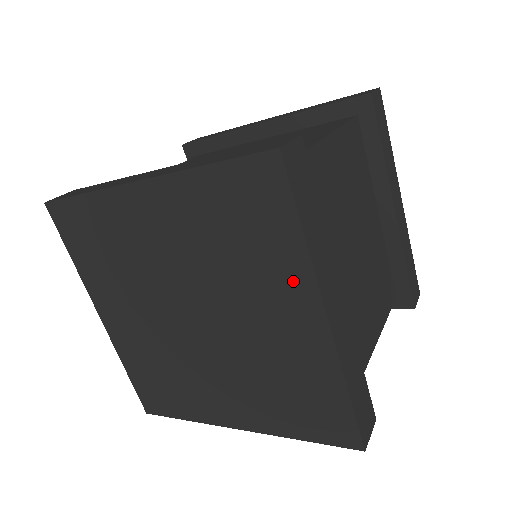
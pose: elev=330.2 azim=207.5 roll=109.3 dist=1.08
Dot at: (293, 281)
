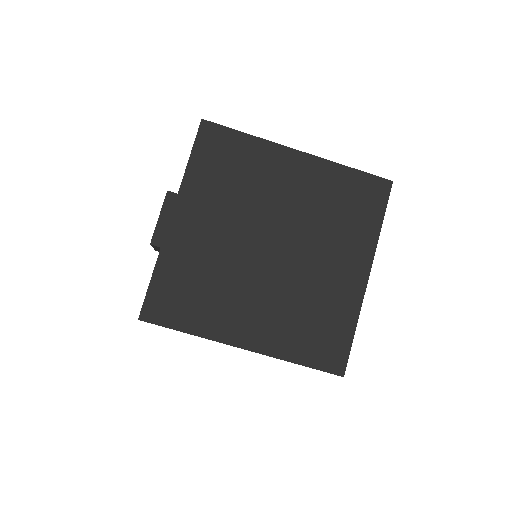
Dot at: (362, 247)
